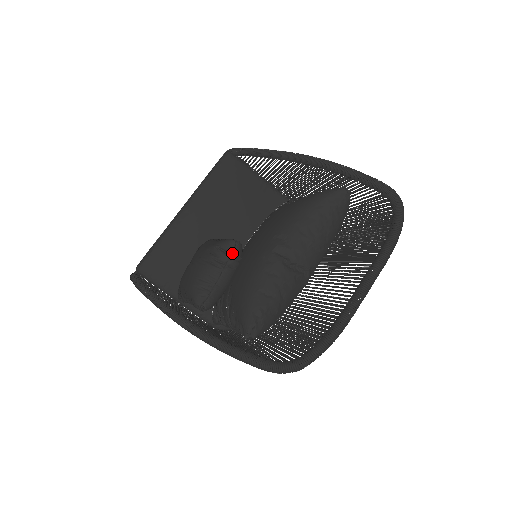
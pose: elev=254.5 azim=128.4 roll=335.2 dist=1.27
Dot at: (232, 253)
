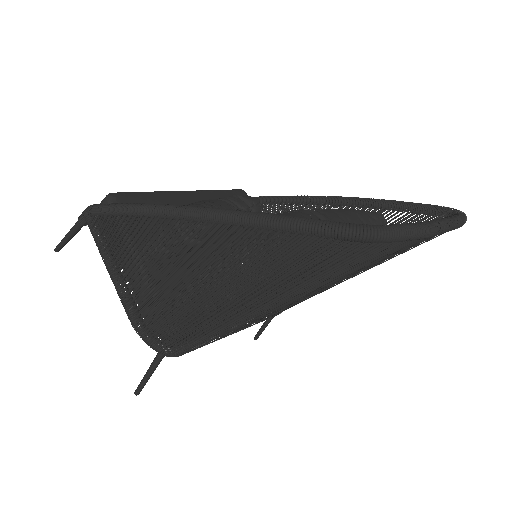
Dot at: (252, 206)
